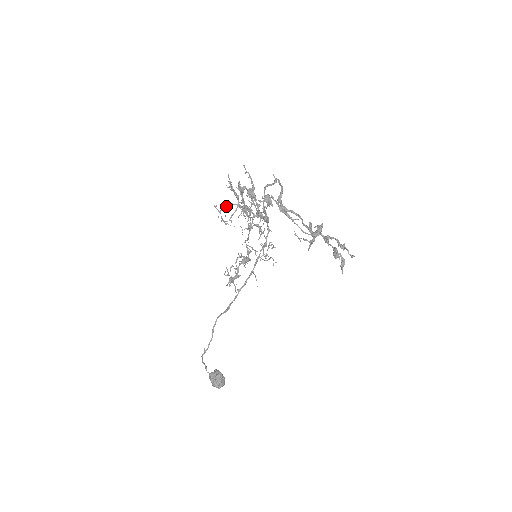
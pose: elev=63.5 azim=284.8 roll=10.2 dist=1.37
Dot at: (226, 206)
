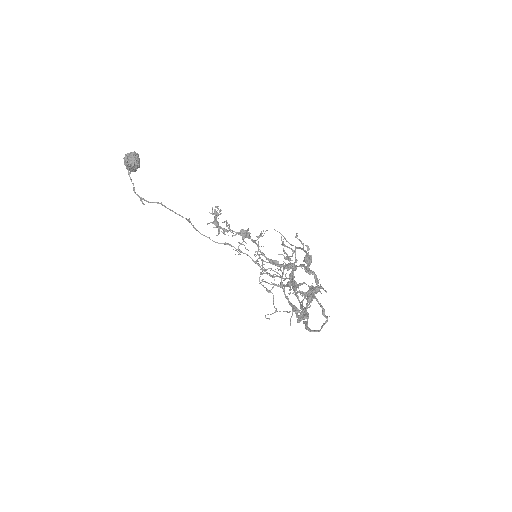
Dot at: occluded
